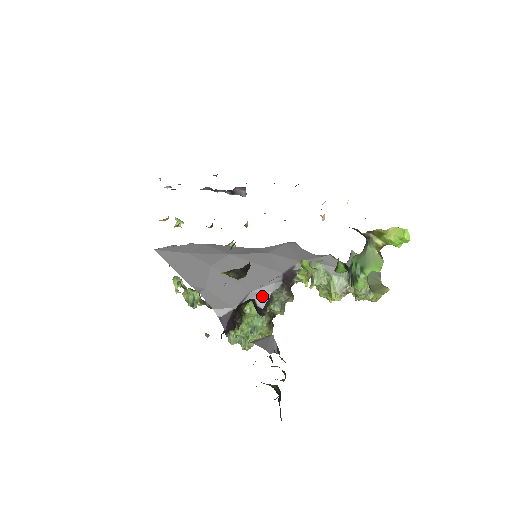
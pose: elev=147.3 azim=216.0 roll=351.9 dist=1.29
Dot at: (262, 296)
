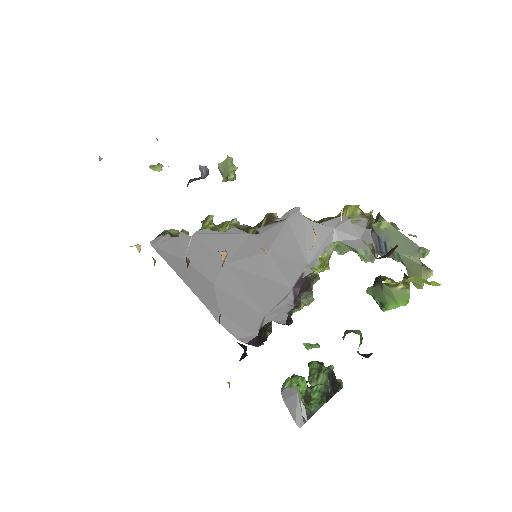
Dot at: (279, 317)
